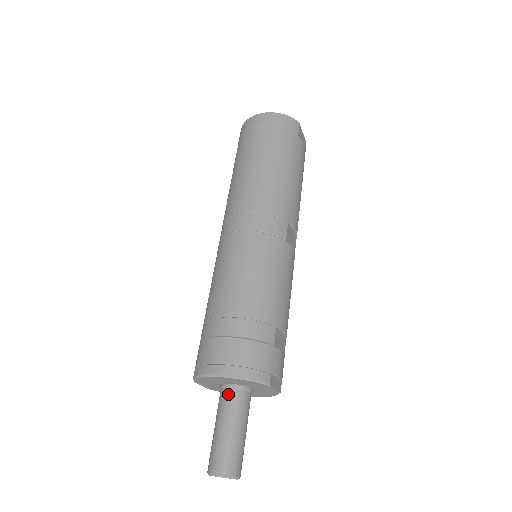
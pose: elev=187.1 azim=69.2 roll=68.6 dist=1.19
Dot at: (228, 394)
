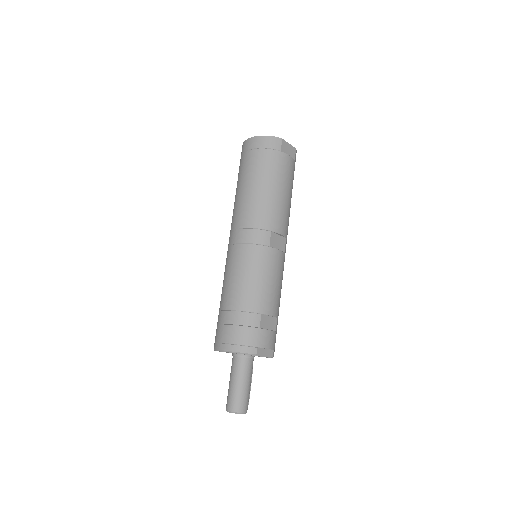
Dot at: (235, 360)
